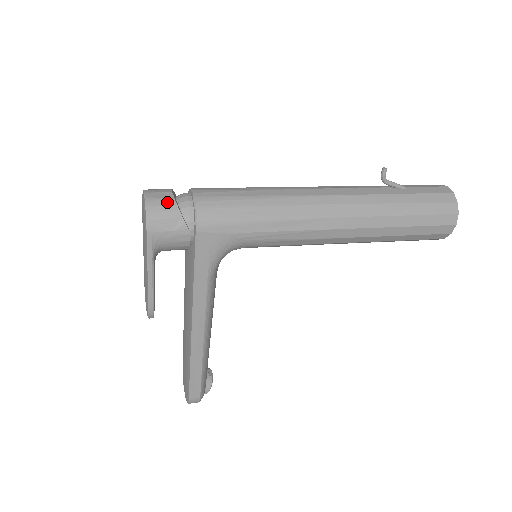
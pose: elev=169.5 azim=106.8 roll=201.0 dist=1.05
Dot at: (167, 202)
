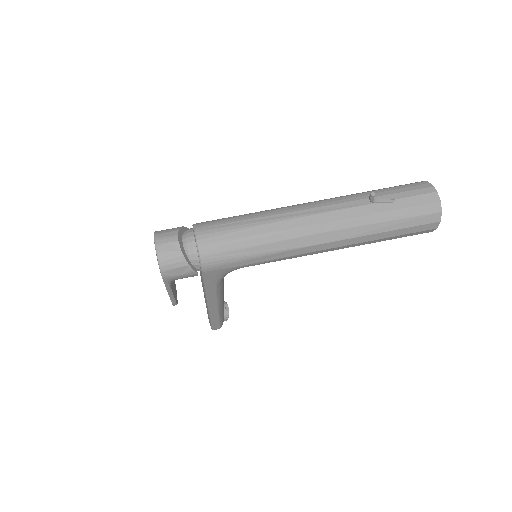
Dot at: (175, 255)
